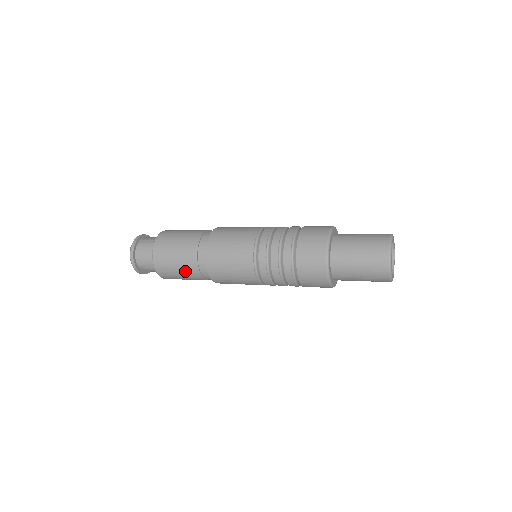
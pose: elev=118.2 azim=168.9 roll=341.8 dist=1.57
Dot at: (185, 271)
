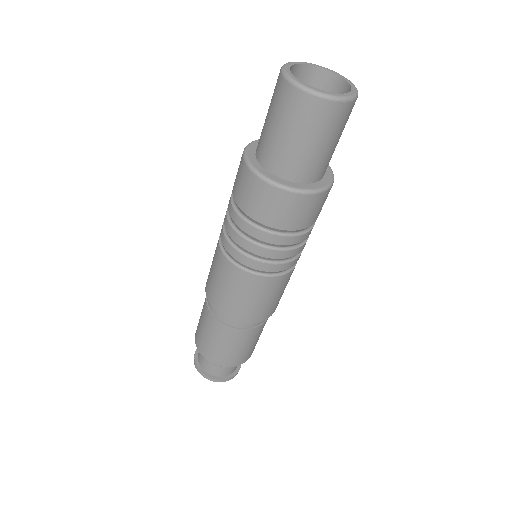
Dot at: (248, 341)
